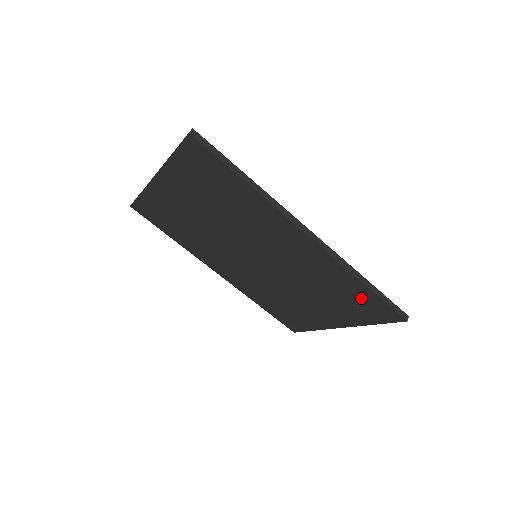
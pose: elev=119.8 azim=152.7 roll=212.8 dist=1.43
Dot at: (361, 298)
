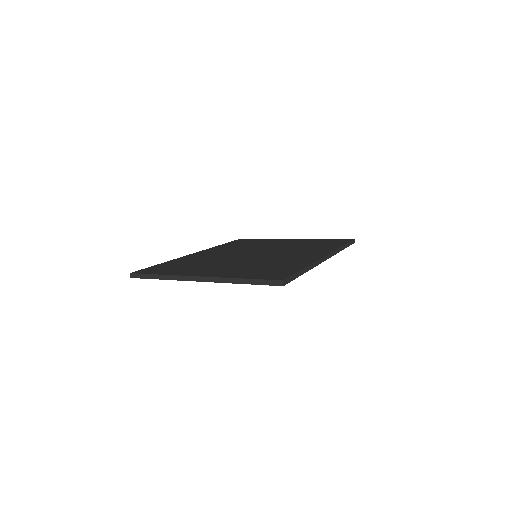
Dot at: occluded
